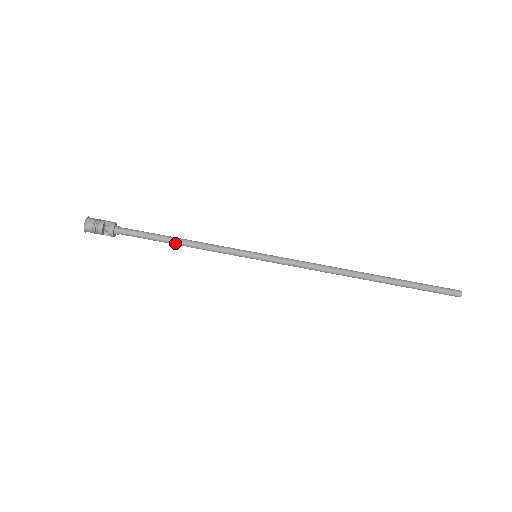
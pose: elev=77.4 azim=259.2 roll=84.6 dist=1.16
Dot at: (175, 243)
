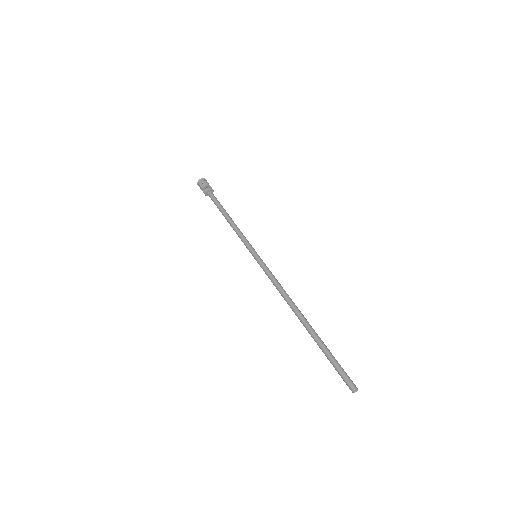
Dot at: (227, 217)
